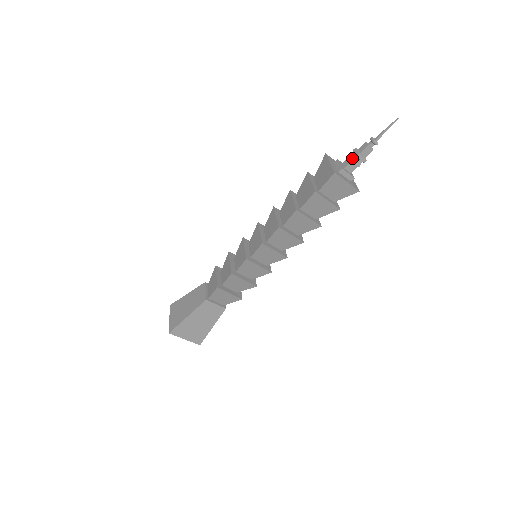
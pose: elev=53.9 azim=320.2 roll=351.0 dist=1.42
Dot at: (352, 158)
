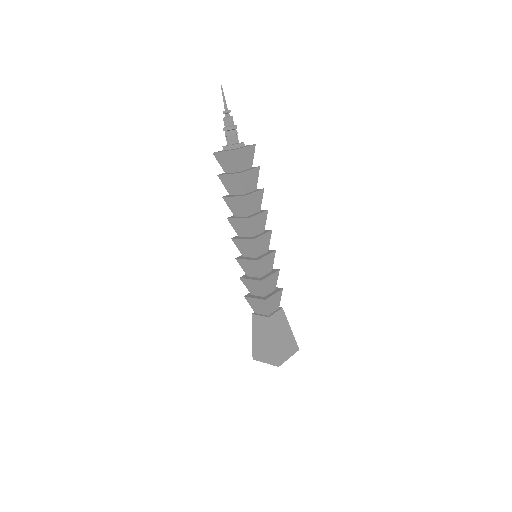
Dot at: (226, 135)
